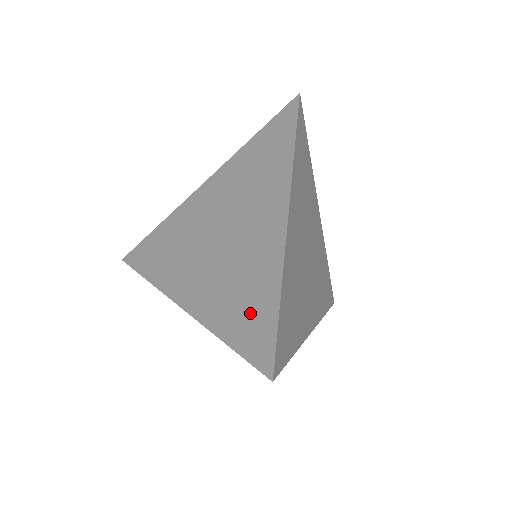
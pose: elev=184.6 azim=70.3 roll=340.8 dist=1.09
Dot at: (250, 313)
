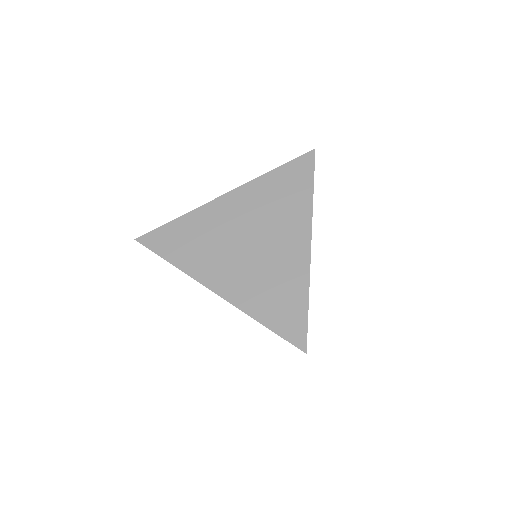
Dot at: (284, 306)
